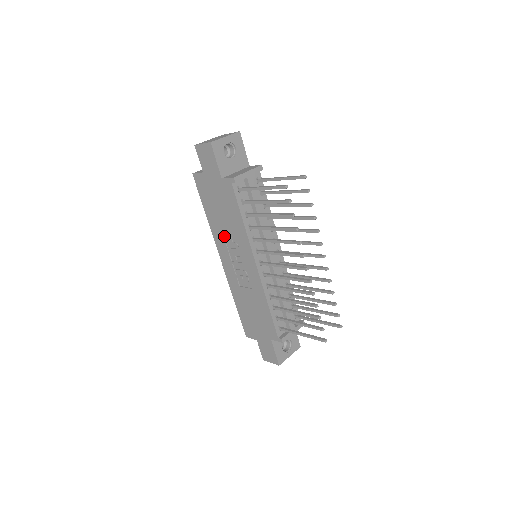
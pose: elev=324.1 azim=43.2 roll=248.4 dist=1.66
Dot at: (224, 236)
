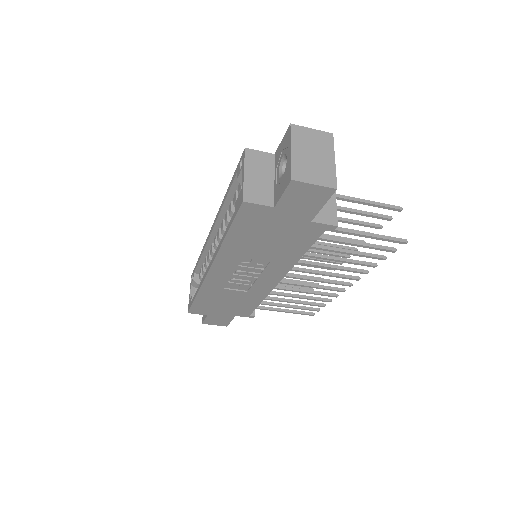
Dot at: (242, 257)
